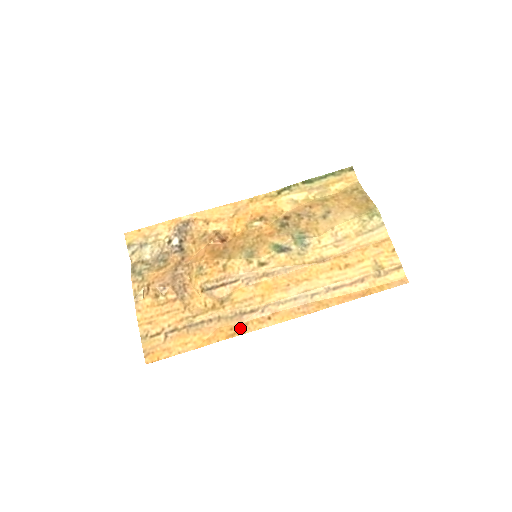
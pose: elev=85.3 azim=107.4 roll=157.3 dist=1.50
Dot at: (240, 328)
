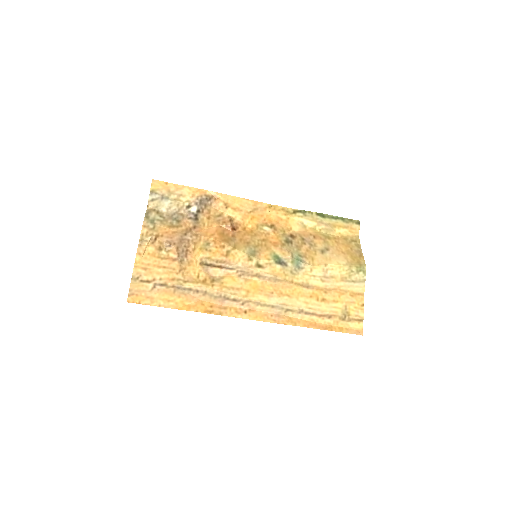
Dot at: (219, 309)
